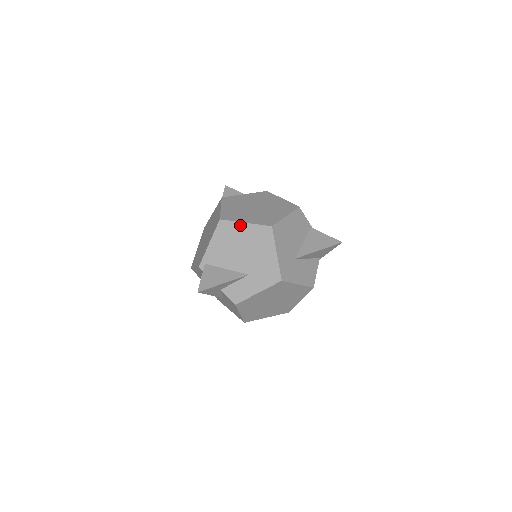
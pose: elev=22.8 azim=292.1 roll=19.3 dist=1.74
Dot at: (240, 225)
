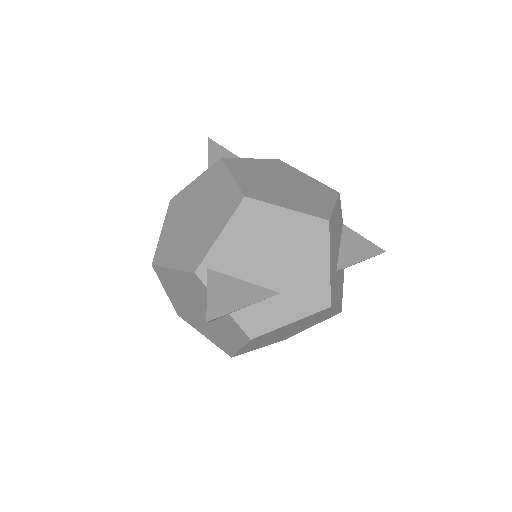
Dot at: (278, 211)
